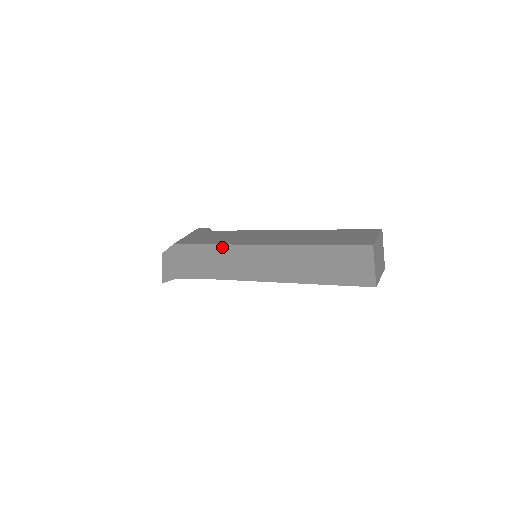
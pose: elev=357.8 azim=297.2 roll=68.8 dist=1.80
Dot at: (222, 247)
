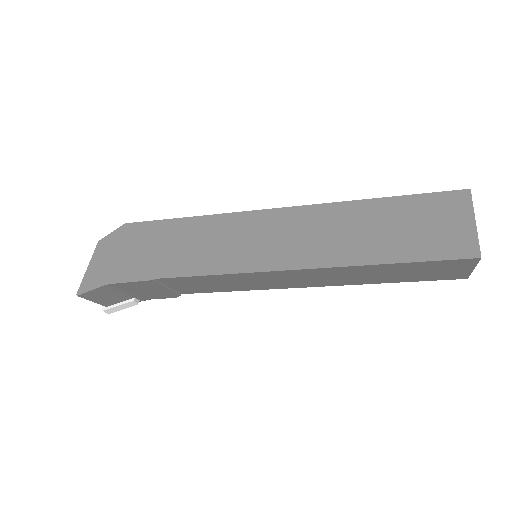
Dot at: (210, 219)
